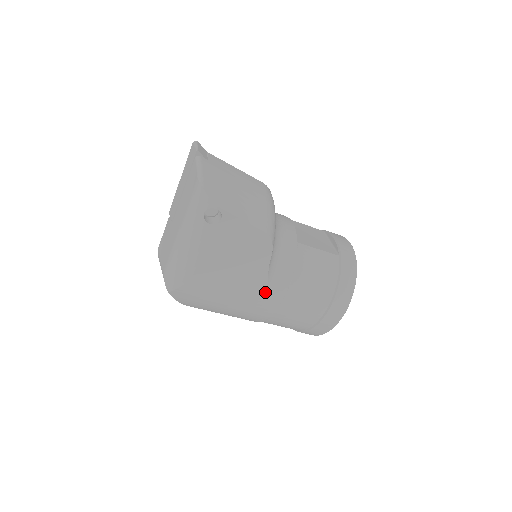
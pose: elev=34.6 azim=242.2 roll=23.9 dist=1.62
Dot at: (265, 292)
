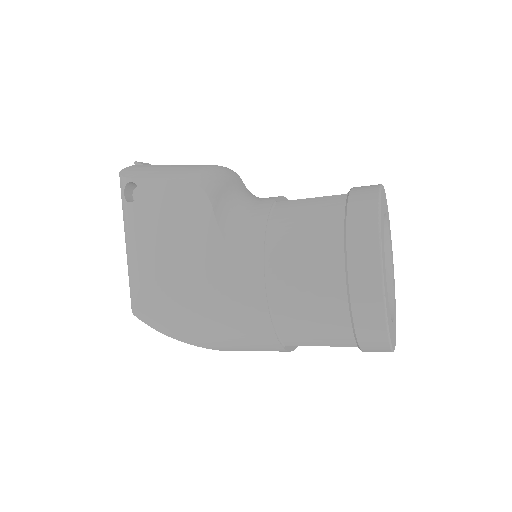
Dot at: (234, 266)
